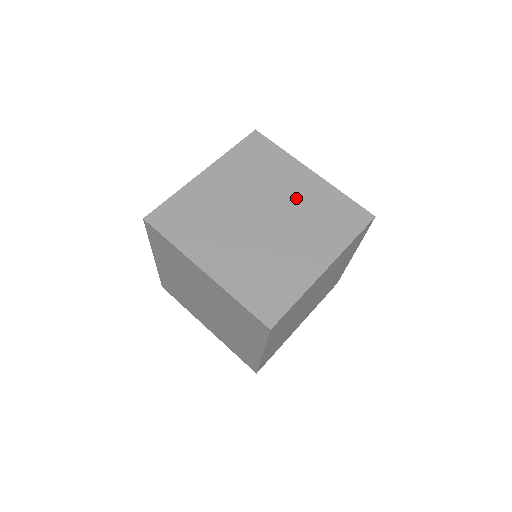
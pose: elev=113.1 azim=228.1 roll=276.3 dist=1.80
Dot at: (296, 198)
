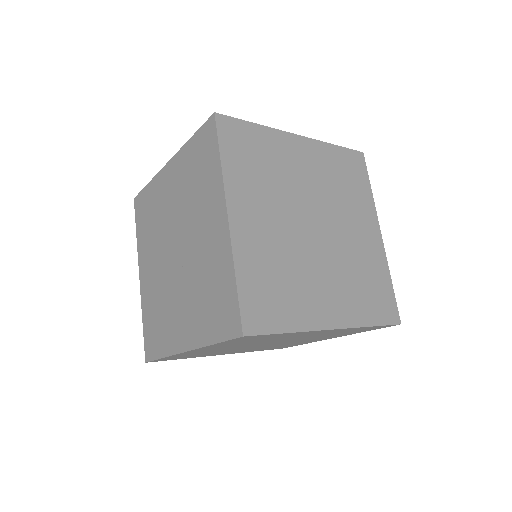
Dot at: (354, 241)
